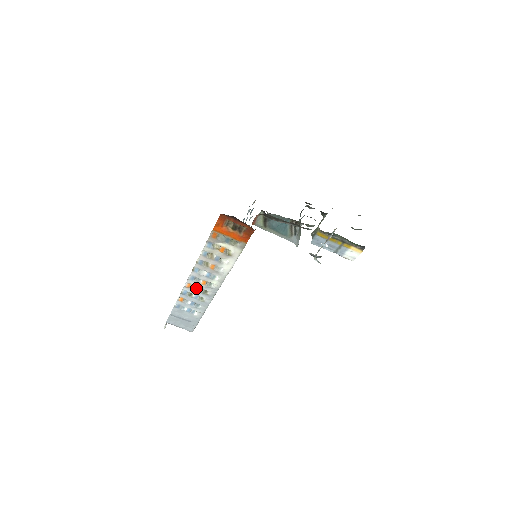
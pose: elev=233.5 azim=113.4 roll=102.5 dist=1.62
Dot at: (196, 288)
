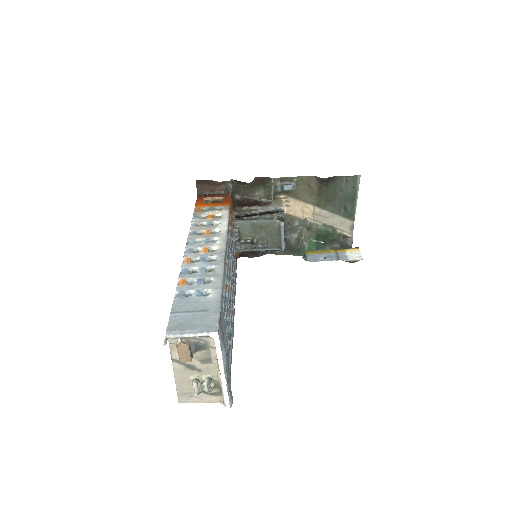
Dot at: (198, 261)
